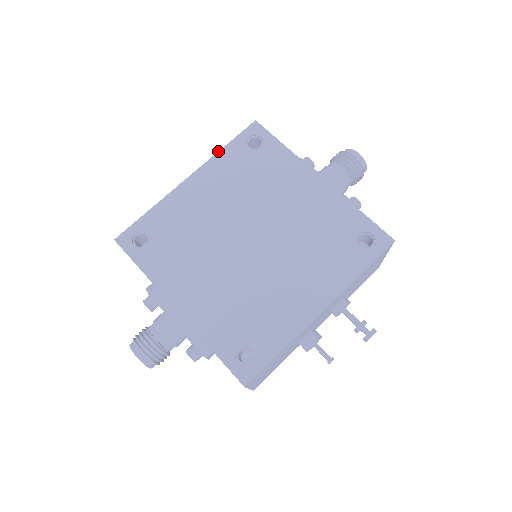
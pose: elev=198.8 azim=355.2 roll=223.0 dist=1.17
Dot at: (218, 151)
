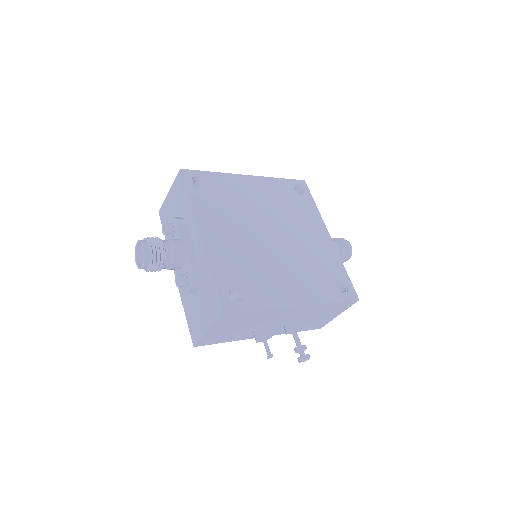
Dot at: occluded
